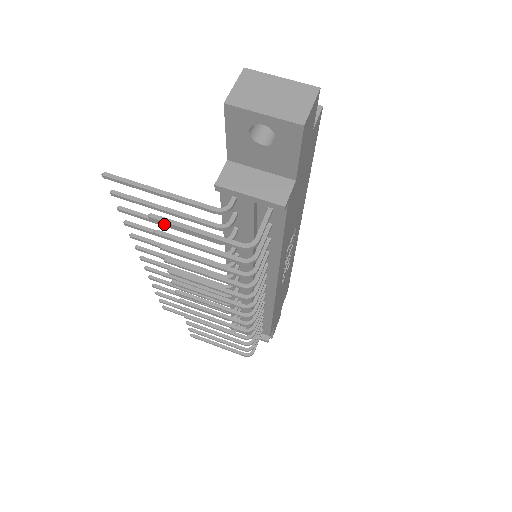
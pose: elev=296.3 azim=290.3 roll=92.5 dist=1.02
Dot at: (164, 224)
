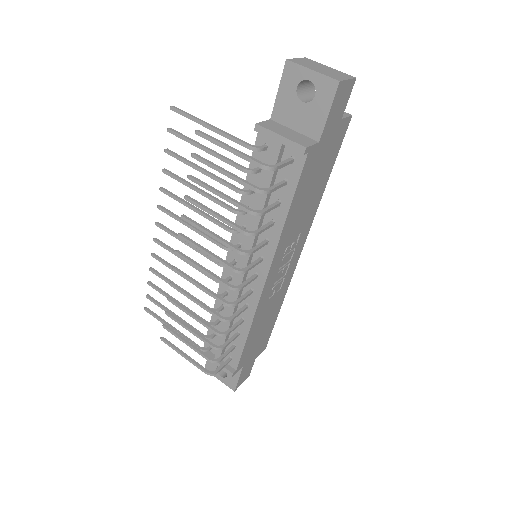
Dot at: occluded
